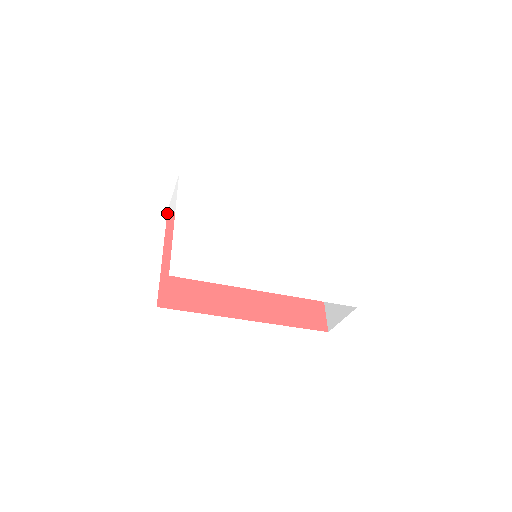
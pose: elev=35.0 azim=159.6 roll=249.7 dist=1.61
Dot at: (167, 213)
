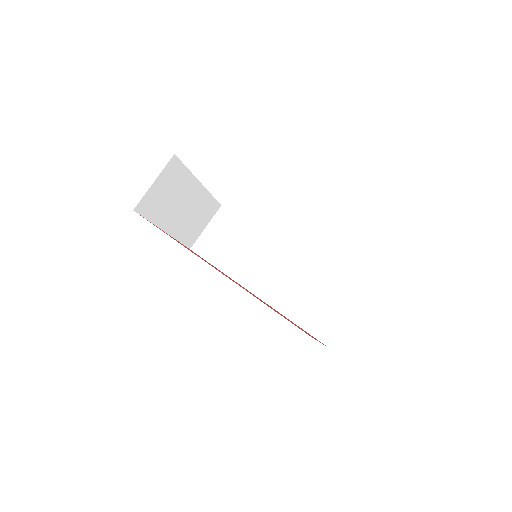
Dot at: occluded
